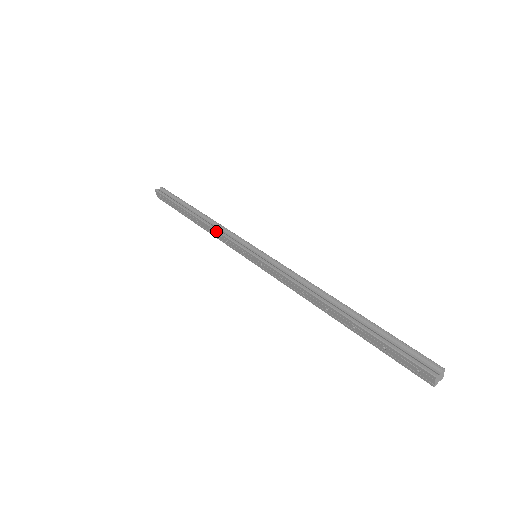
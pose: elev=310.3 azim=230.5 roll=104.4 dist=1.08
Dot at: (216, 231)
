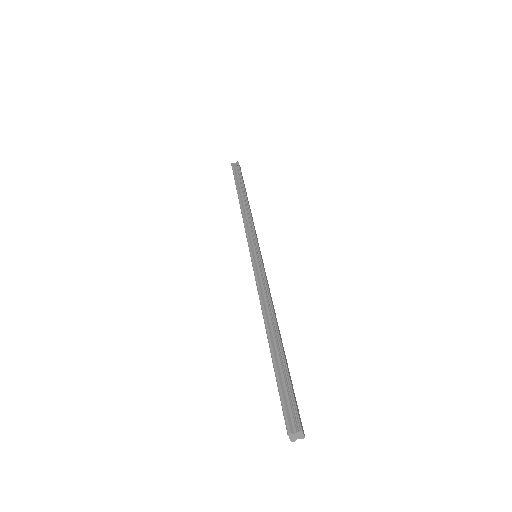
Dot at: (243, 221)
